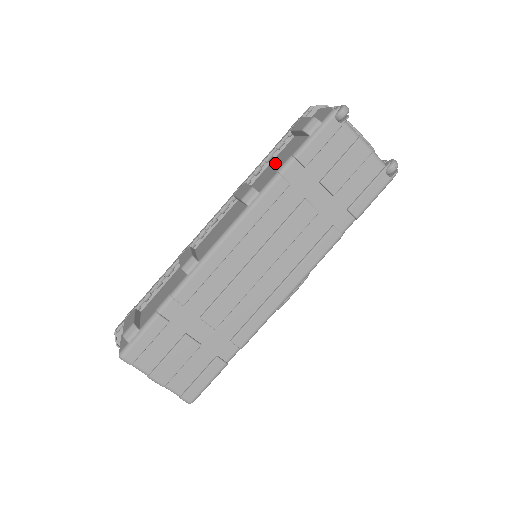
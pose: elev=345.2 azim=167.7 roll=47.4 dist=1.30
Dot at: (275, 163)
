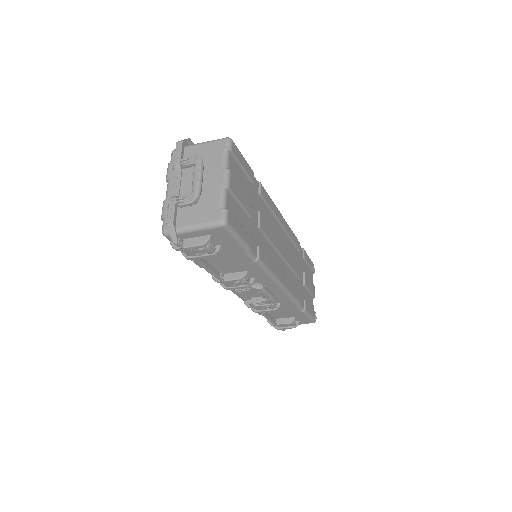
Dot at: occluded
